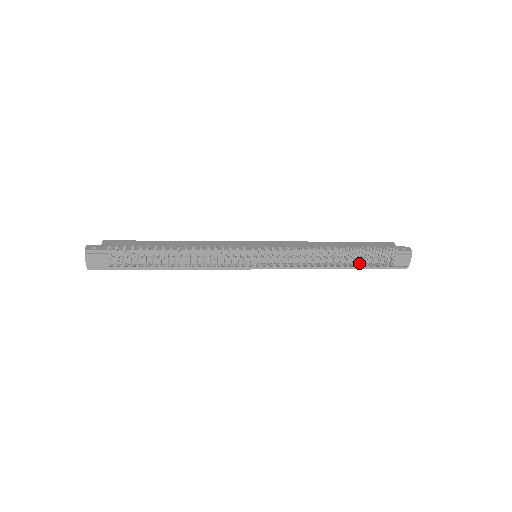
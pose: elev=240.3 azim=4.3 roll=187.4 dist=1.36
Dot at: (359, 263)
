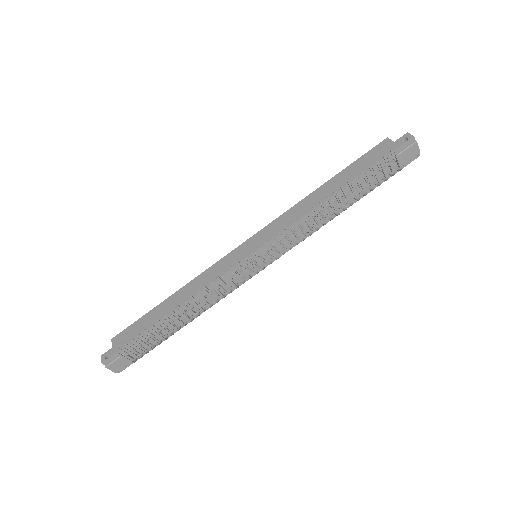
Dot at: occluded
